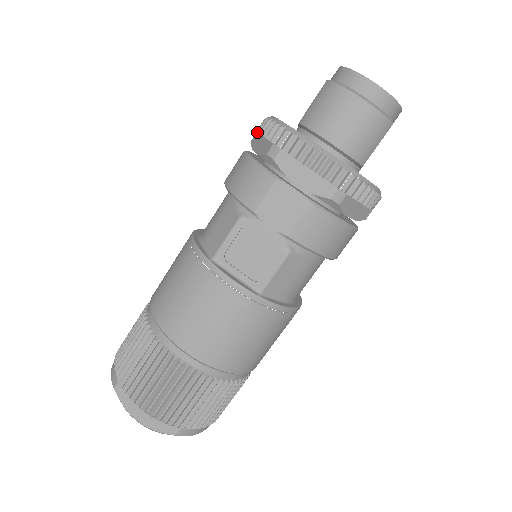
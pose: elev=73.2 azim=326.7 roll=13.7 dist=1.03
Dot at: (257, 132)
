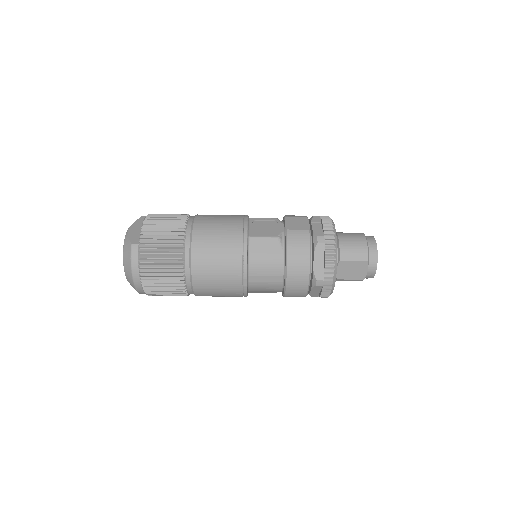
Dot at: occluded
